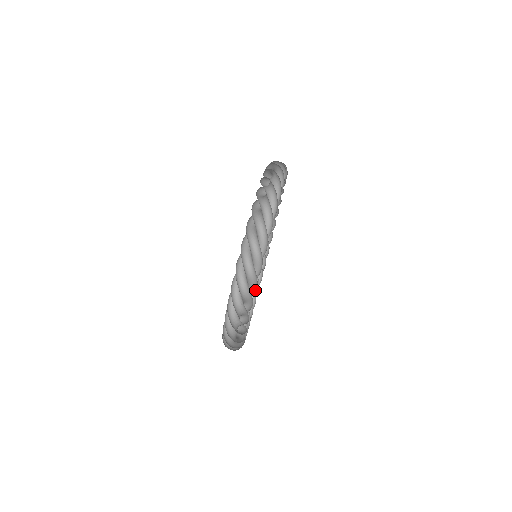
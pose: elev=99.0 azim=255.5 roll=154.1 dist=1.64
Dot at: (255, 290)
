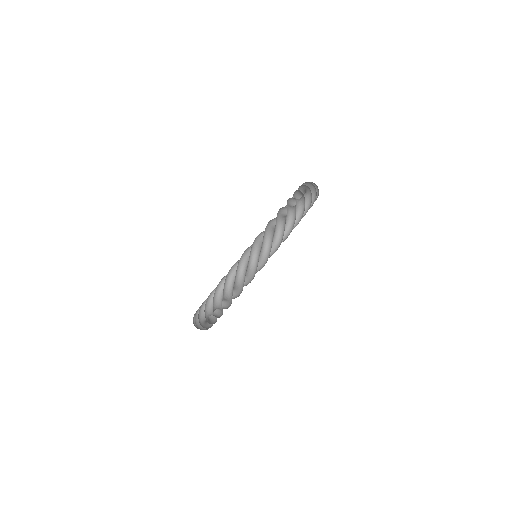
Dot at: occluded
